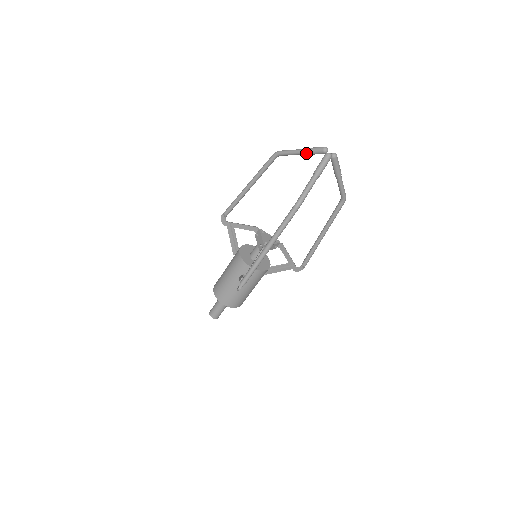
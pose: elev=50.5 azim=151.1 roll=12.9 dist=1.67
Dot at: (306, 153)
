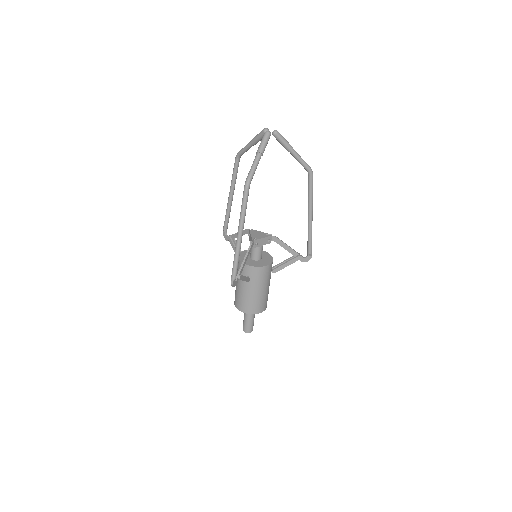
Dot at: (254, 142)
